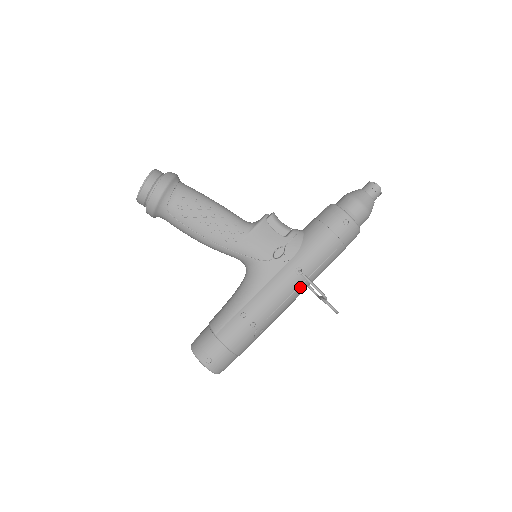
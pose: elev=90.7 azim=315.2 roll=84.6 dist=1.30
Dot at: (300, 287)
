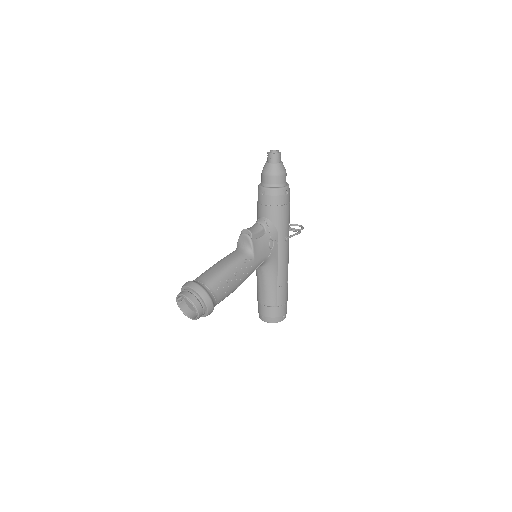
Dot at: occluded
